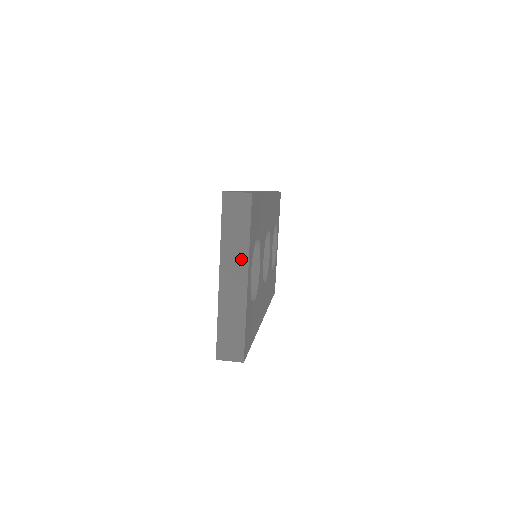
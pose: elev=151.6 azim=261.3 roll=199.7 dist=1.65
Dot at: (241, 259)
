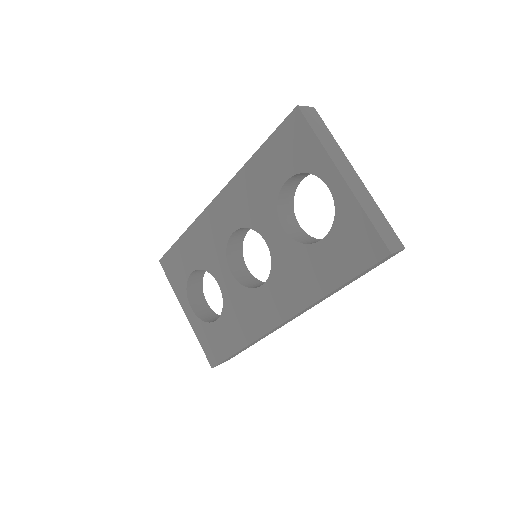
Dot at: (343, 158)
